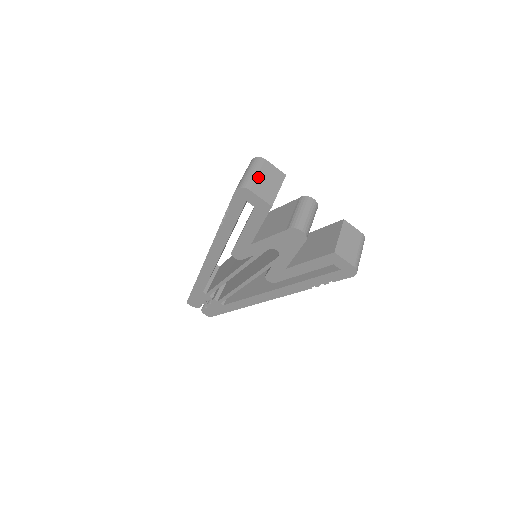
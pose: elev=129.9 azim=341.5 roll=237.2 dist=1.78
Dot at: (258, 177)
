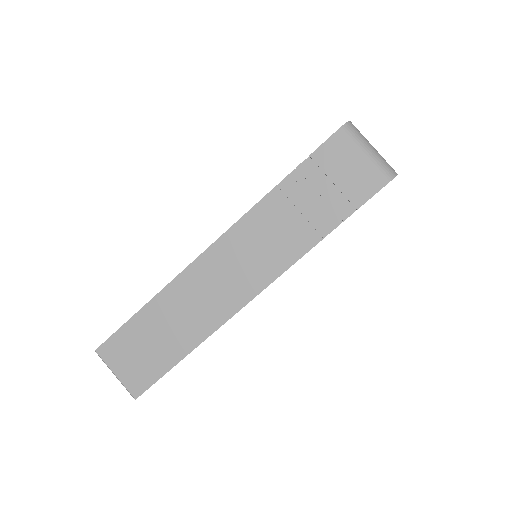
Dot at: occluded
